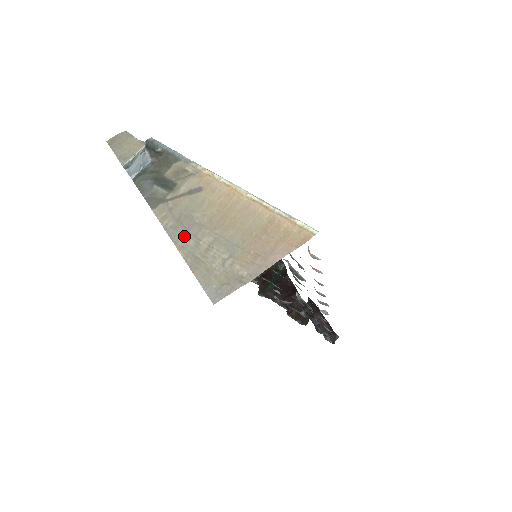
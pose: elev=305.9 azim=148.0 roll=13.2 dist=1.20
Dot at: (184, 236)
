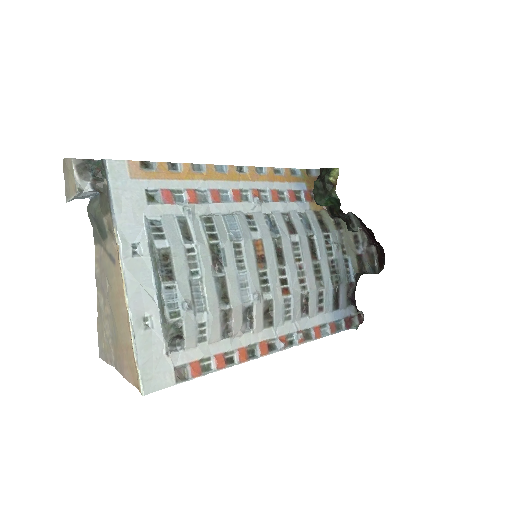
Dot at: (101, 290)
